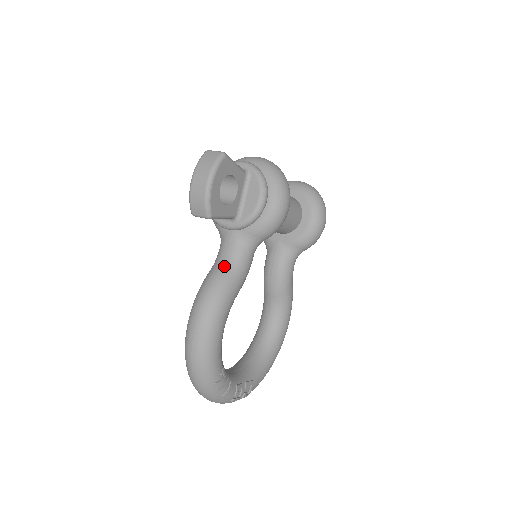
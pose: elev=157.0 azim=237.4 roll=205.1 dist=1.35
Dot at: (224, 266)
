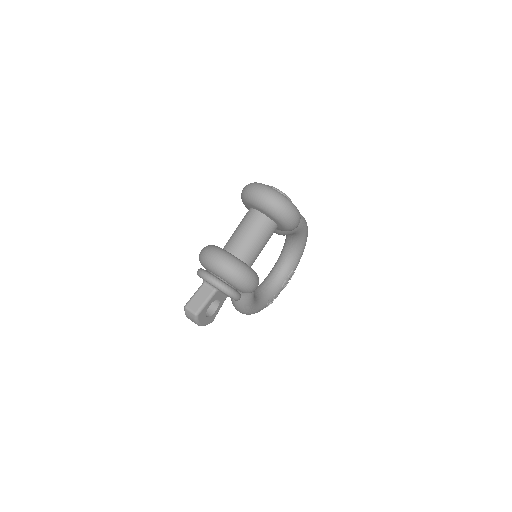
Dot at: occluded
